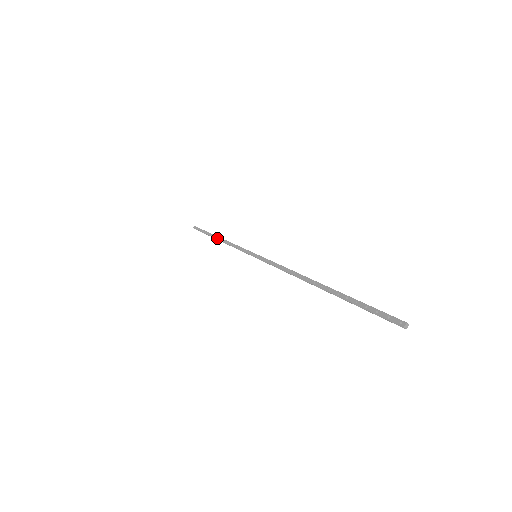
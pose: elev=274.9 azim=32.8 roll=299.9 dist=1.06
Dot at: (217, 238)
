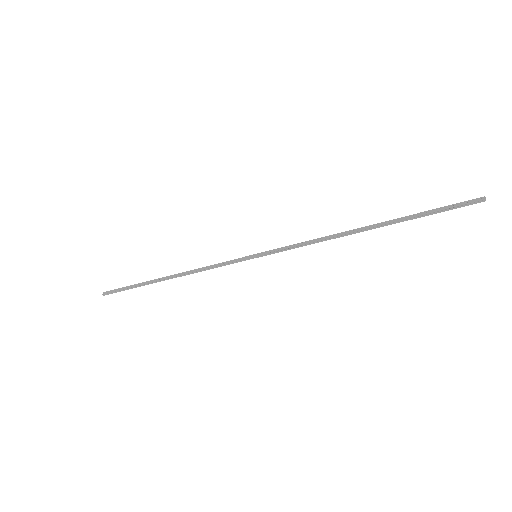
Dot at: (168, 277)
